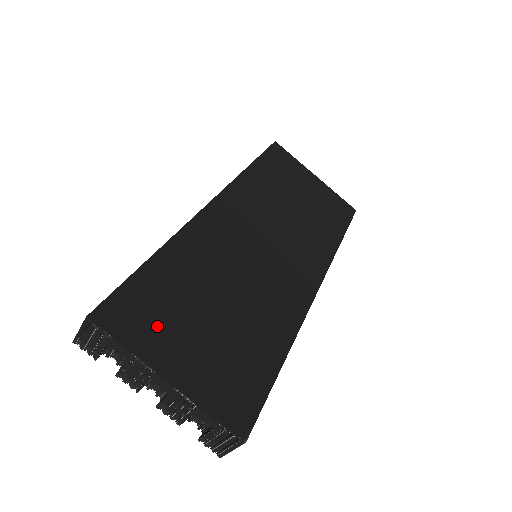
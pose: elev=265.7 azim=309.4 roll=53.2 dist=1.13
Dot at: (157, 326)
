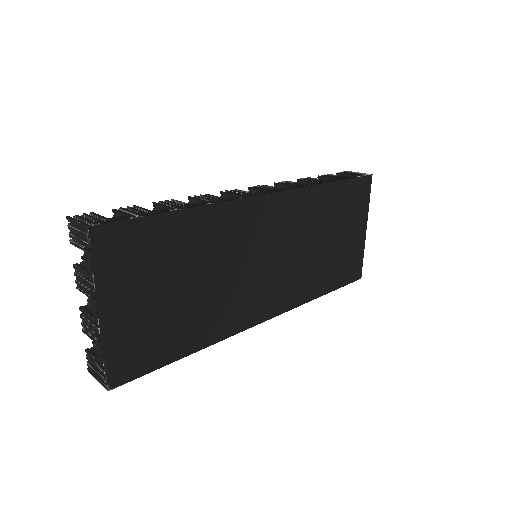
Dot at: (130, 270)
